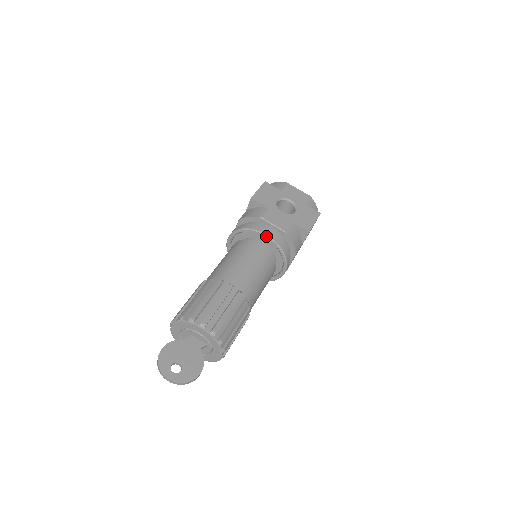
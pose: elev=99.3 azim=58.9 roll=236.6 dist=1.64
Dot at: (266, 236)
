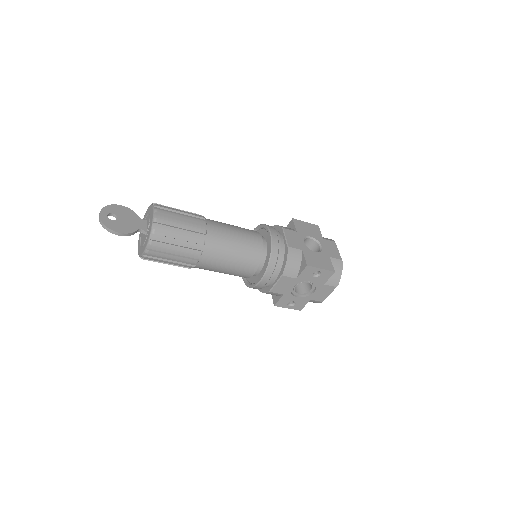
Dot at: (270, 235)
